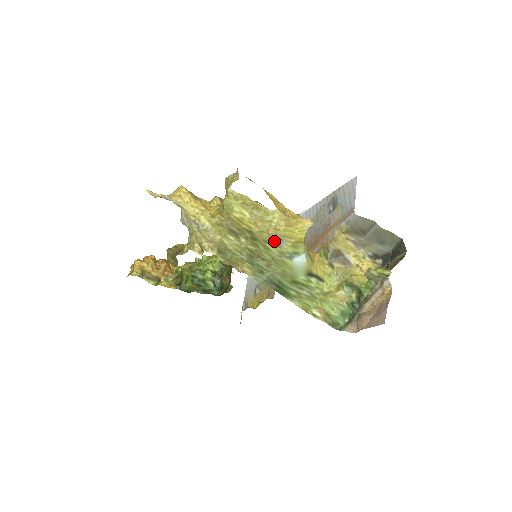
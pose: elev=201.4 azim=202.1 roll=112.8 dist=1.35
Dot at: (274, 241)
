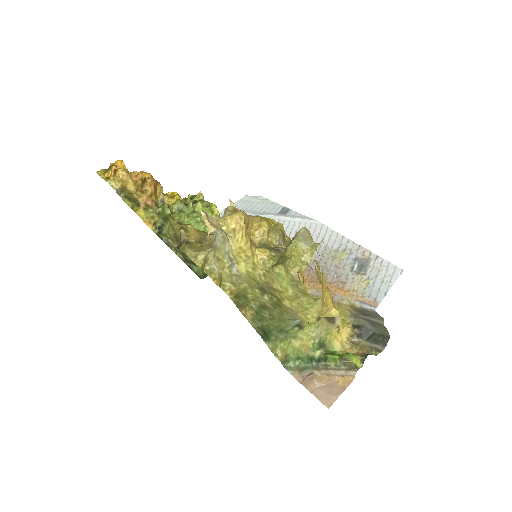
Dot at: (294, 316)
